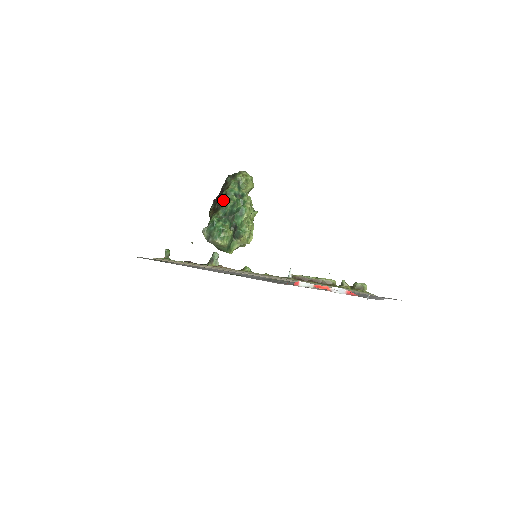
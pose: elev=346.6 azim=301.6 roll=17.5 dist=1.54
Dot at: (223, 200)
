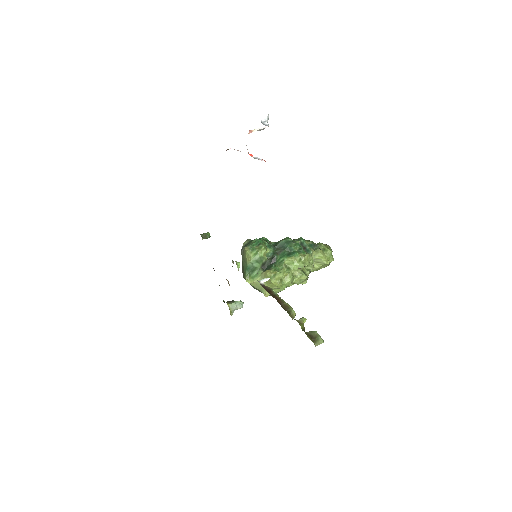
Dot at: occluded
